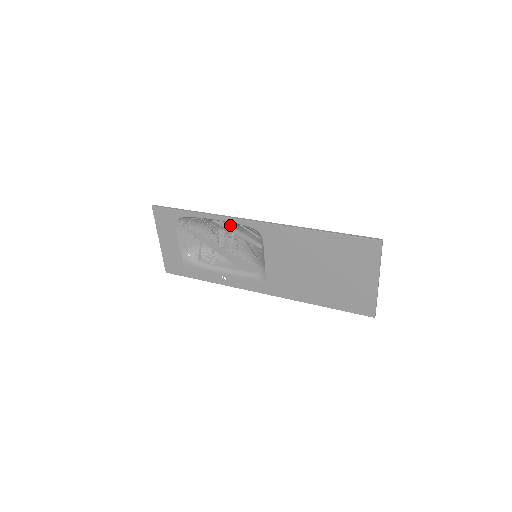
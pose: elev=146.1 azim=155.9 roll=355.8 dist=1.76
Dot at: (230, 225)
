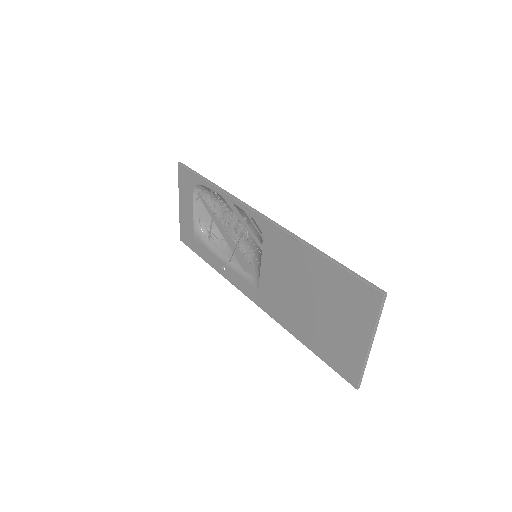
Dot at: (241, 210)
